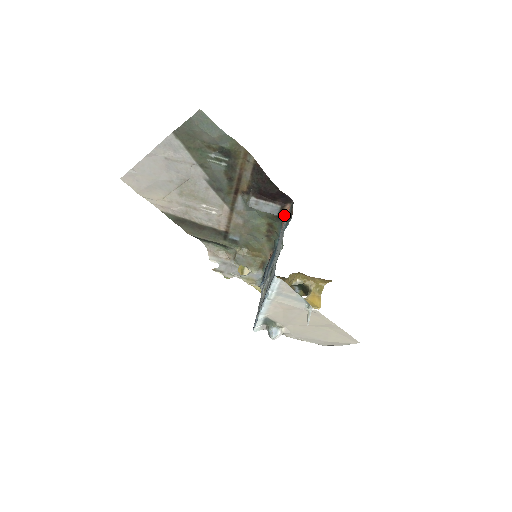
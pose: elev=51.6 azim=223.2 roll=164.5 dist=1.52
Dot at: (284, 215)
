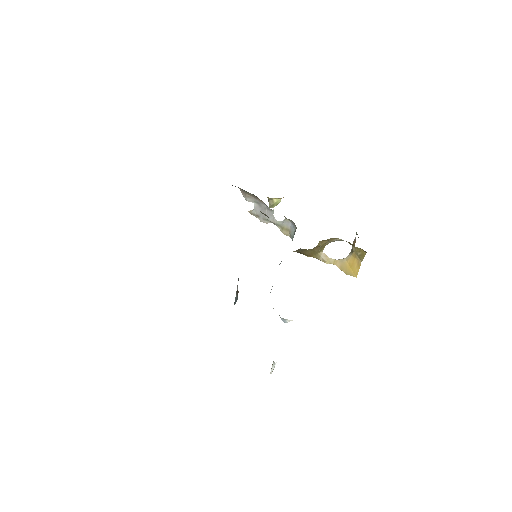
Dot at: occluded
